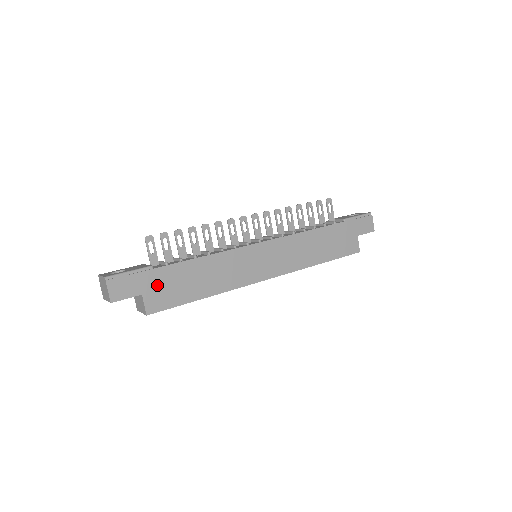
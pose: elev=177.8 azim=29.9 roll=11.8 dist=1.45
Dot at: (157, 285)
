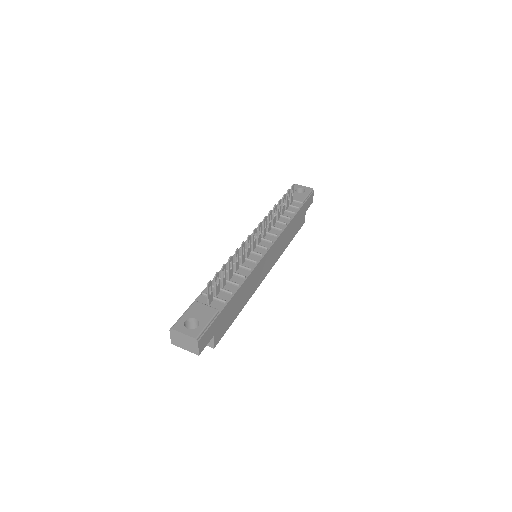
Dot at: (221, 323)
